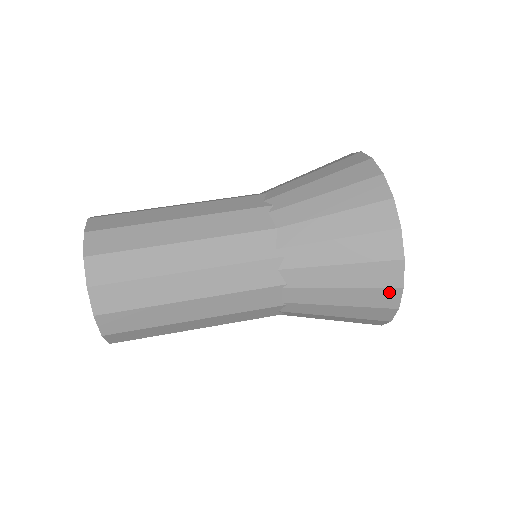
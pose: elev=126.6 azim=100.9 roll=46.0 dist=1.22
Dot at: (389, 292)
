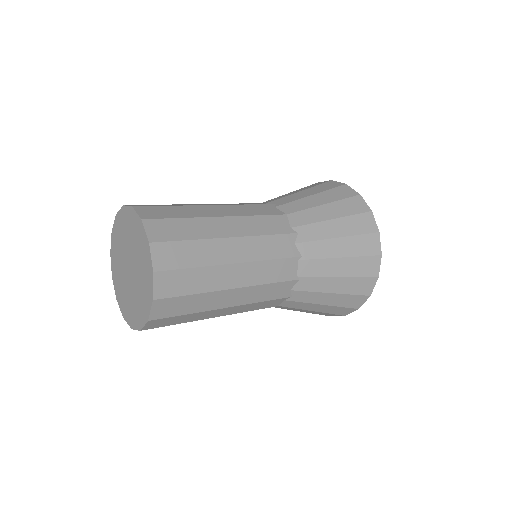
Dot at: (372, 260)
